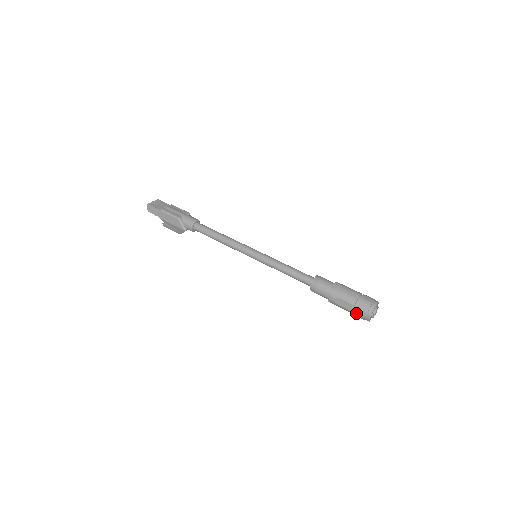
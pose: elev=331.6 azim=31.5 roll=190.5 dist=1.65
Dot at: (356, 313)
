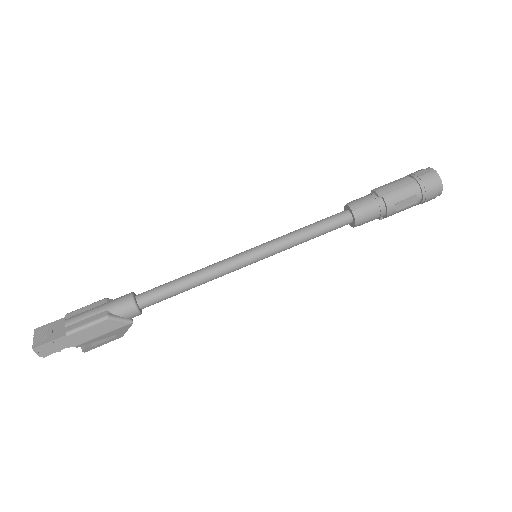
Dot at: (425, 199)
